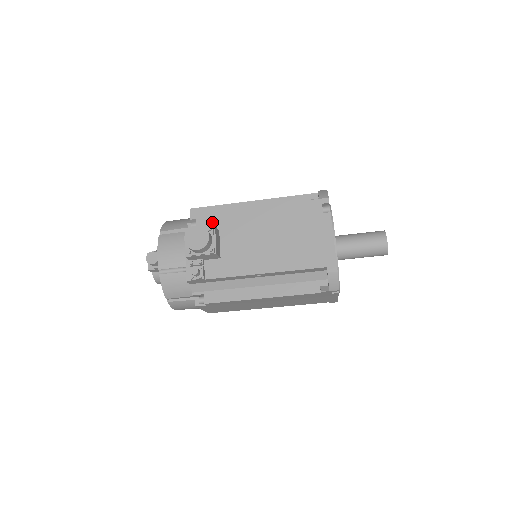
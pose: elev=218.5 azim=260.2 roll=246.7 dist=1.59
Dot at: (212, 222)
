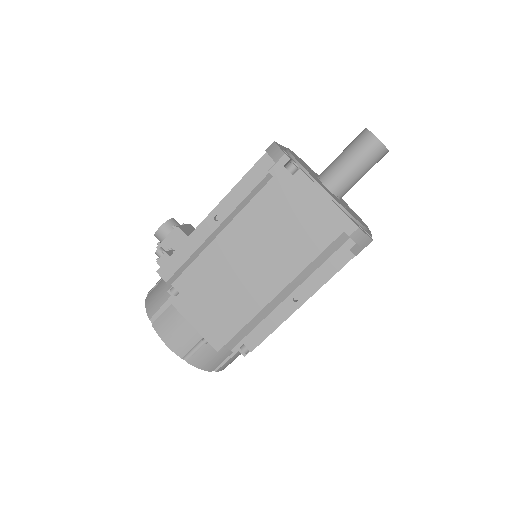
Dot at: occluded
